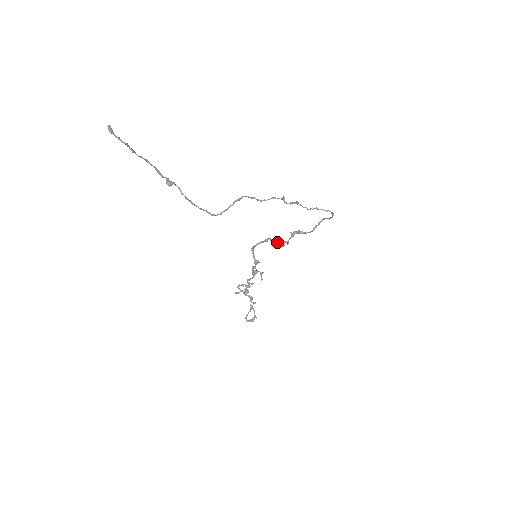
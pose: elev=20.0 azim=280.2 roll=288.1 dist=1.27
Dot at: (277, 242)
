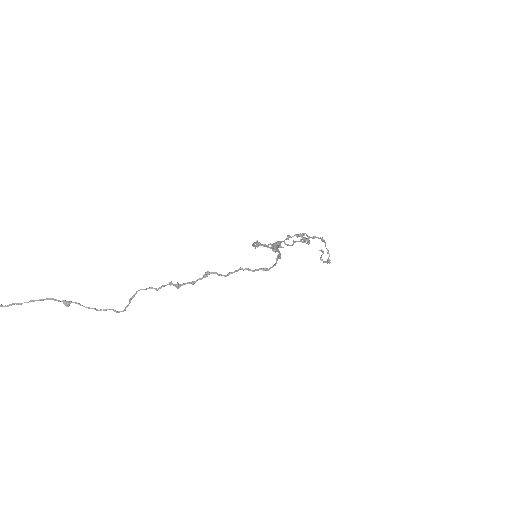
Dot at: (268, 247)
